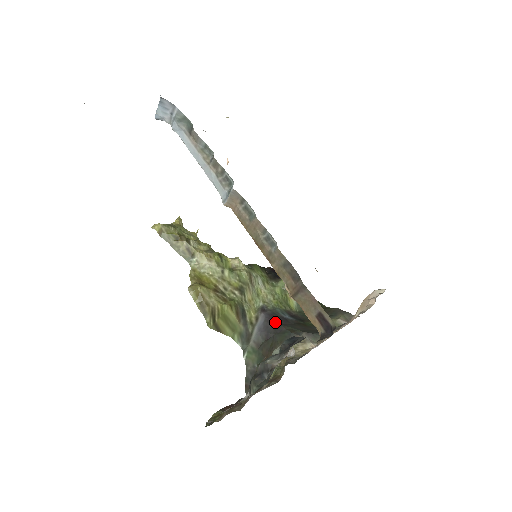
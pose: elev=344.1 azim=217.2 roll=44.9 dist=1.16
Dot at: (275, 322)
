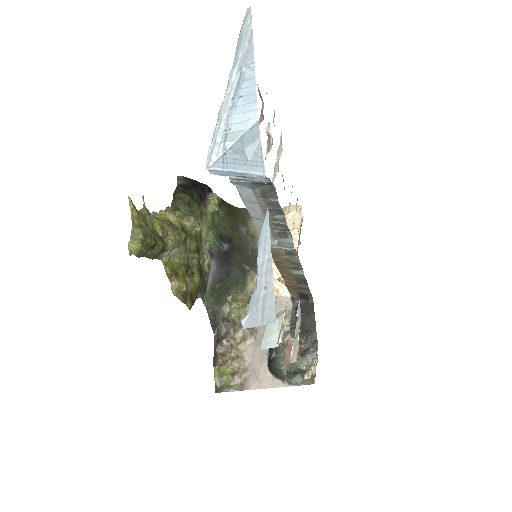
Dot at: (226, 265)
